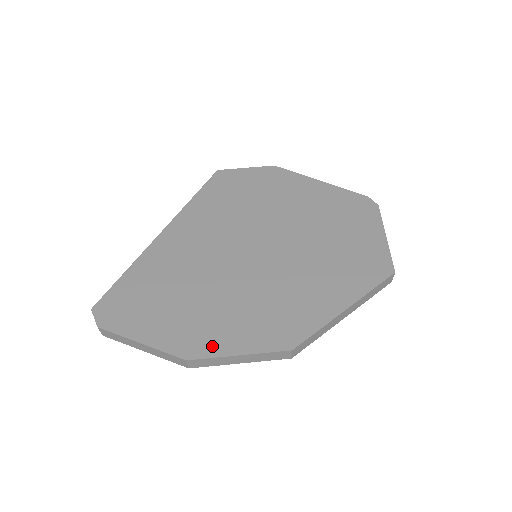
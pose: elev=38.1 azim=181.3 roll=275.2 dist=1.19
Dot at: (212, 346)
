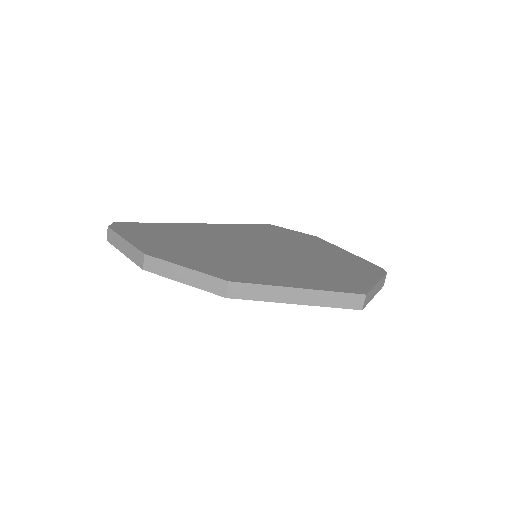
Dot at: (171, 257)
